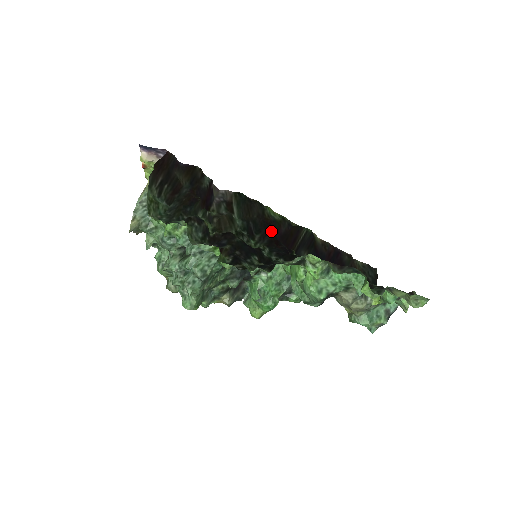
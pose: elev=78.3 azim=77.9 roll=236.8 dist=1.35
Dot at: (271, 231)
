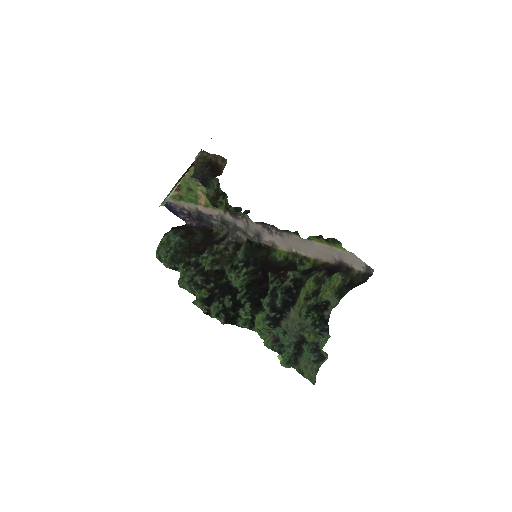
Dot at: (266, 268)
